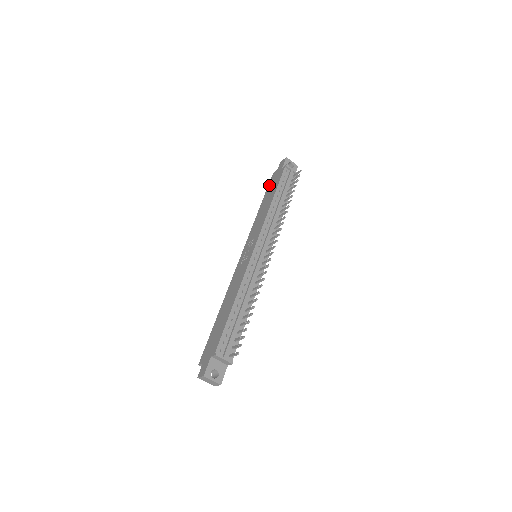
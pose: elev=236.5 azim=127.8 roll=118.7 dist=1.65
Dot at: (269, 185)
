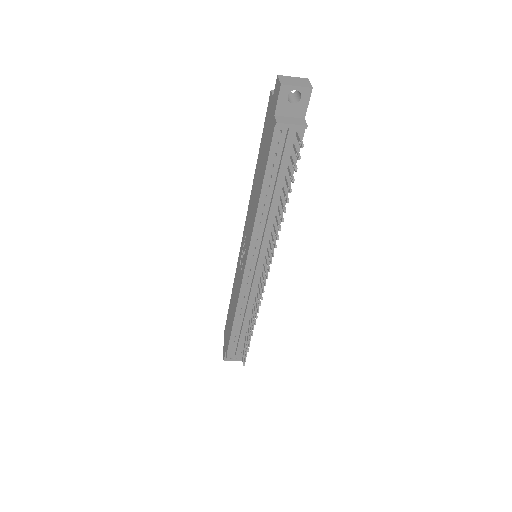
Dot at: (264, 128)
